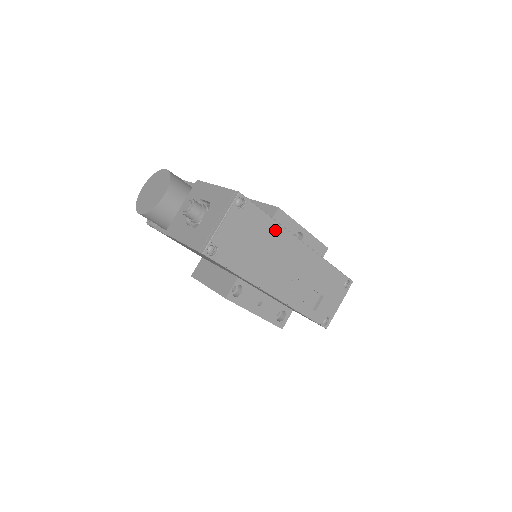
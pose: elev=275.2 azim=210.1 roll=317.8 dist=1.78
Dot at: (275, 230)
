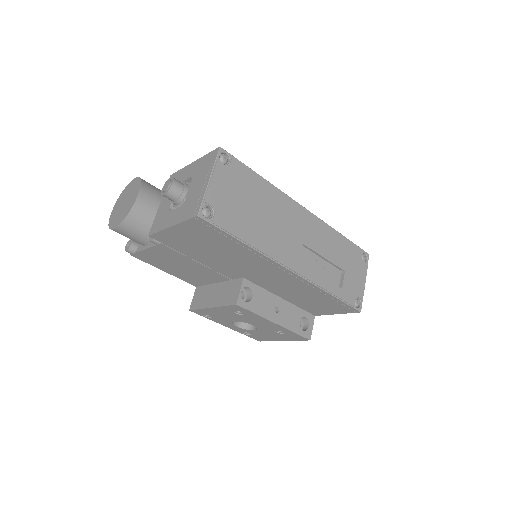
Dot at: (270, 191)
